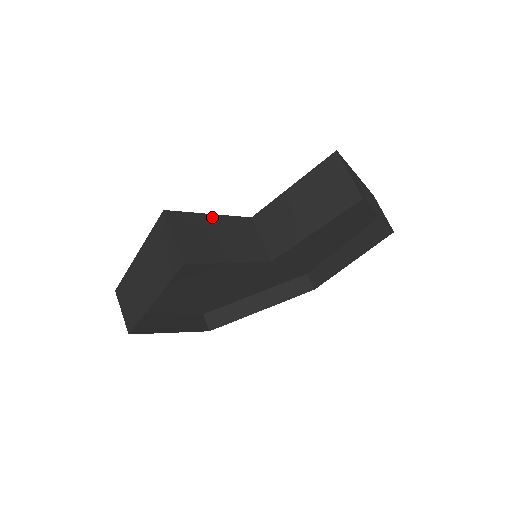
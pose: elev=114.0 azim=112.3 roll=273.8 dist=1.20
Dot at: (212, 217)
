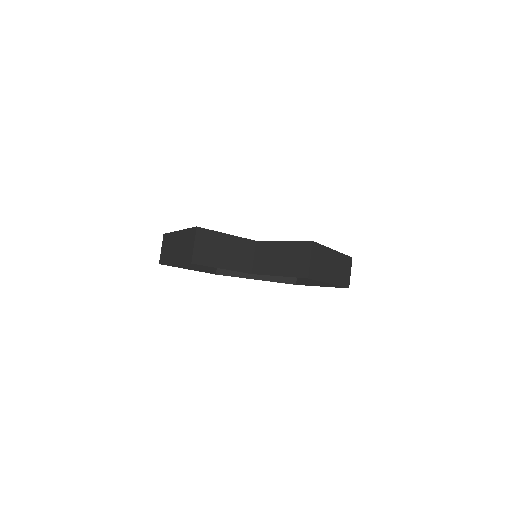
Dot at: (227, 236)
